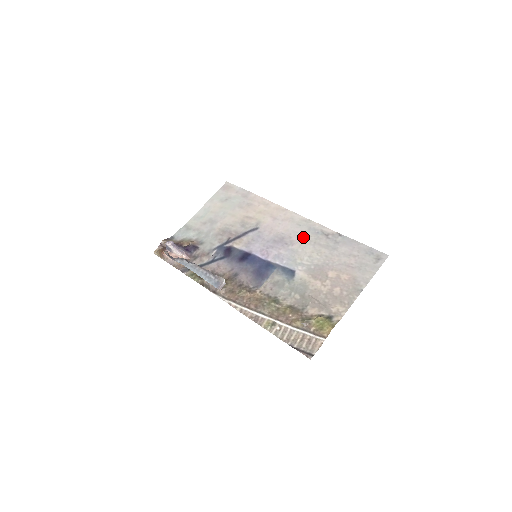
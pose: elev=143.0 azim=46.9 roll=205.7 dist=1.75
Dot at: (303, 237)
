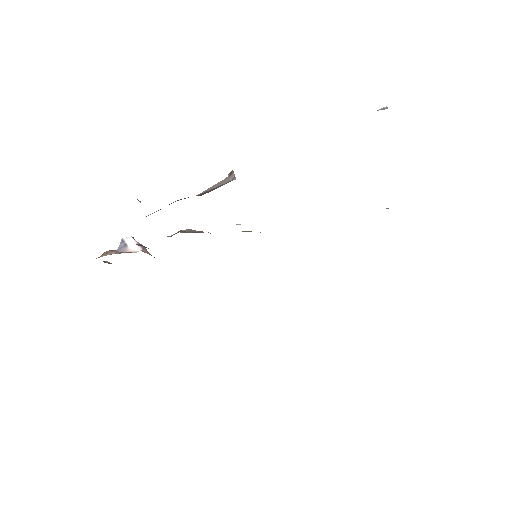
Dot at: occluded
